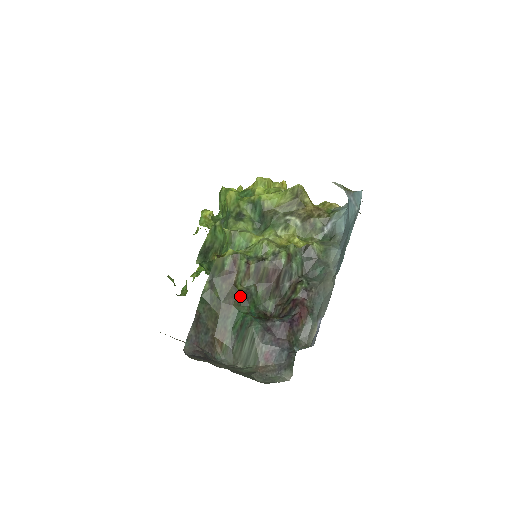
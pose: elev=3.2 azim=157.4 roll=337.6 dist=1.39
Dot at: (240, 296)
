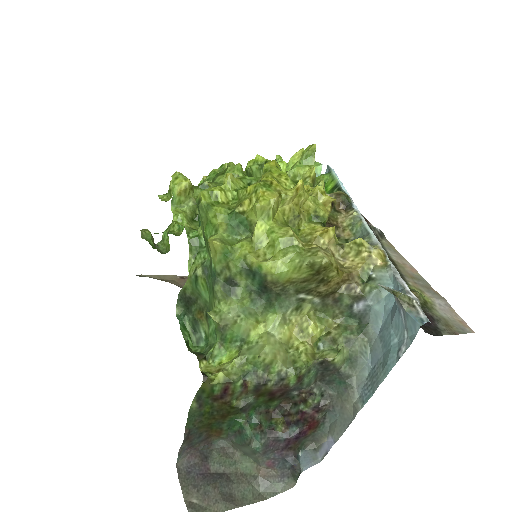
Dot at: (236, 411)
